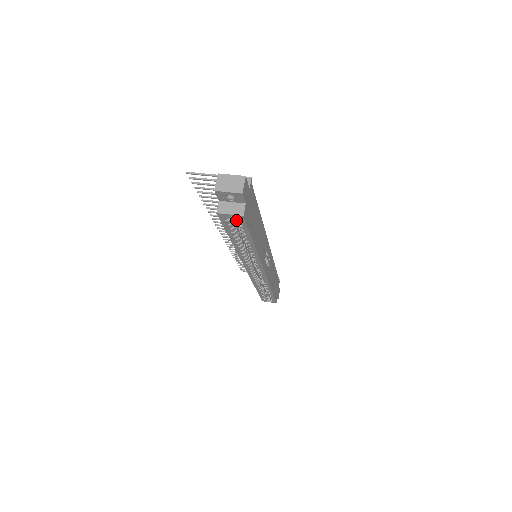
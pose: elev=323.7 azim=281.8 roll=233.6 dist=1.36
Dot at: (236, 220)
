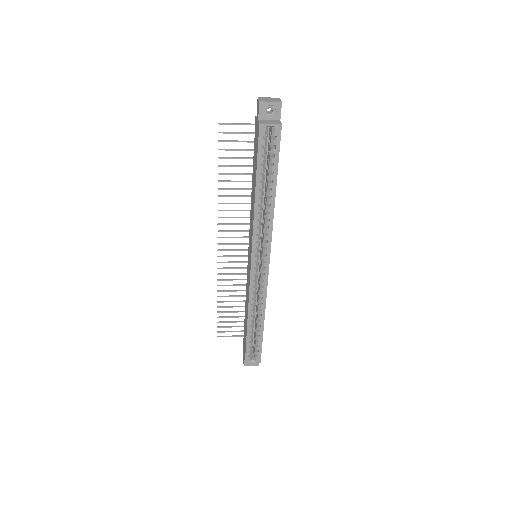
Dot at: (266, 151)
